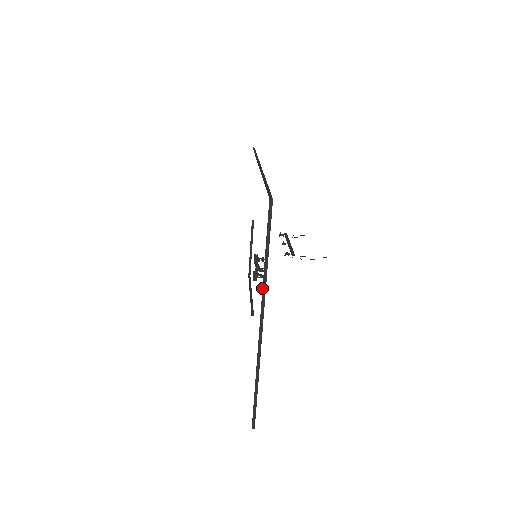
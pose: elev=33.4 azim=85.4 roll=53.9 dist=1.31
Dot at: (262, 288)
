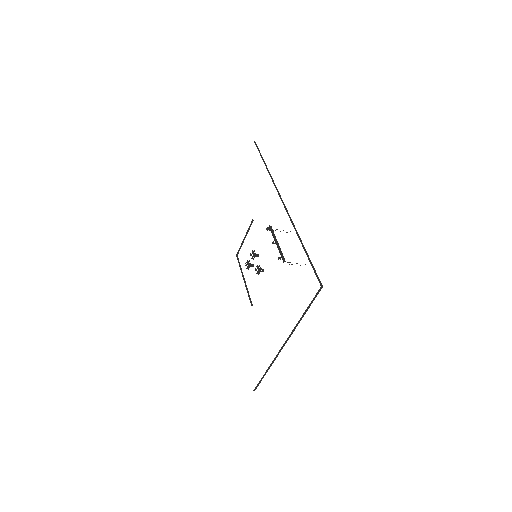
Dot at: (294, 328)
